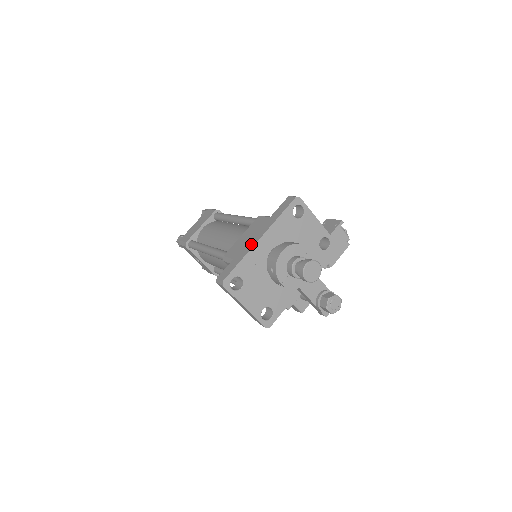
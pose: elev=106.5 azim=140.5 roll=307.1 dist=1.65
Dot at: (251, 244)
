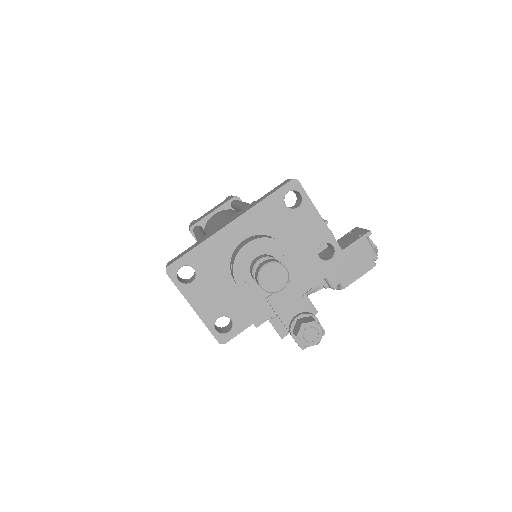
Dot at: (218, 228)
